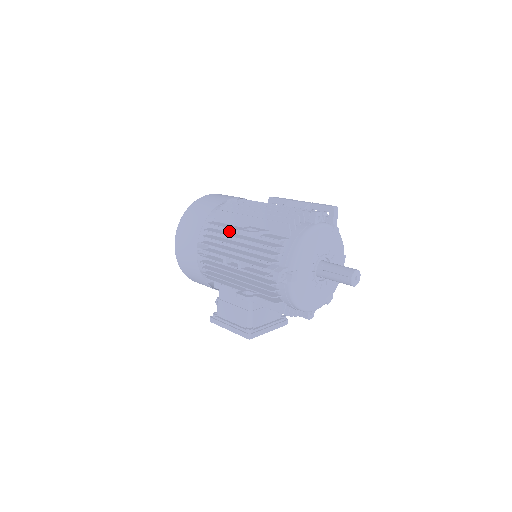
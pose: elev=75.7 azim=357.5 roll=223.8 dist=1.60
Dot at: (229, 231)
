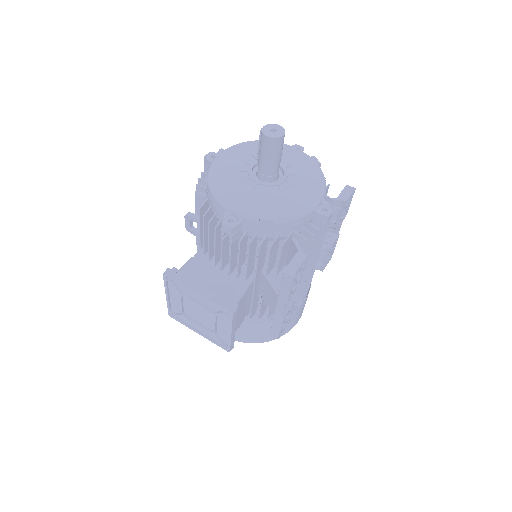
Dot at: occluded
